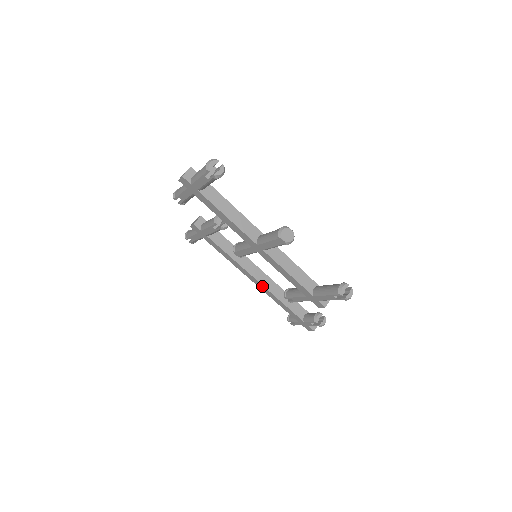
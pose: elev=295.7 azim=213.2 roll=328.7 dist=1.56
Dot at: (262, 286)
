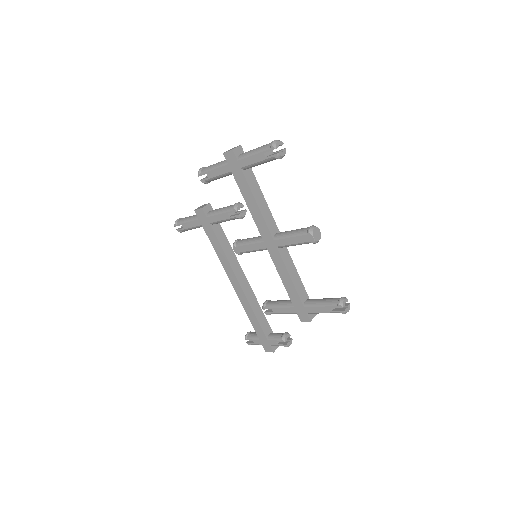
Dot at: (242, 292)
